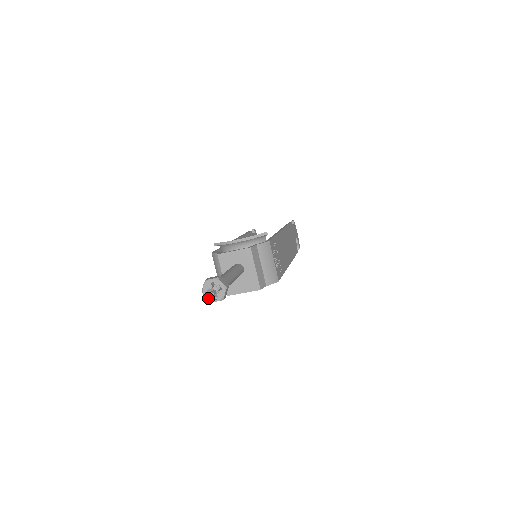
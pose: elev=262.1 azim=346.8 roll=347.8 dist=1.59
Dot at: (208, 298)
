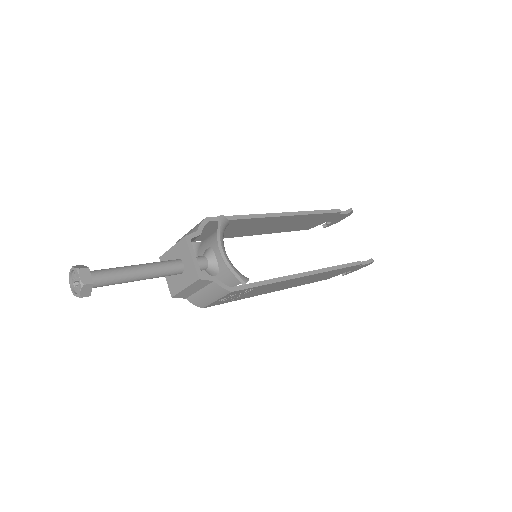
Dot at: (70, 276)
